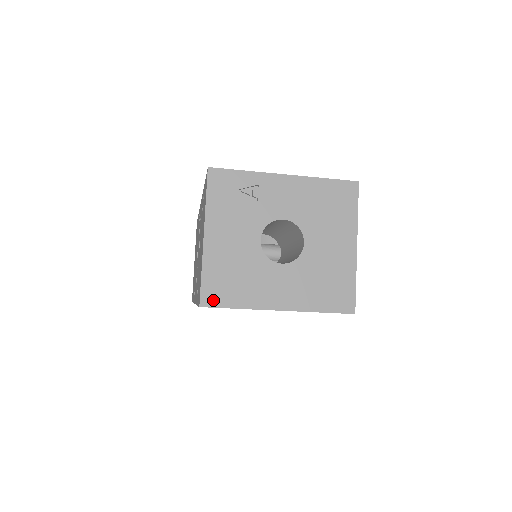
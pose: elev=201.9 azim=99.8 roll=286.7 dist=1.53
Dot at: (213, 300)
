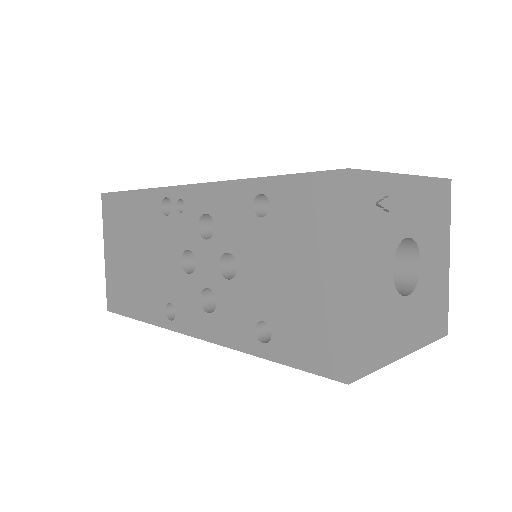
Dot at: (359, 369)
